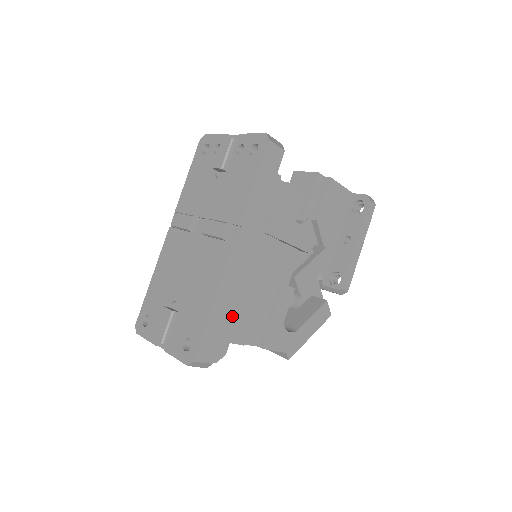
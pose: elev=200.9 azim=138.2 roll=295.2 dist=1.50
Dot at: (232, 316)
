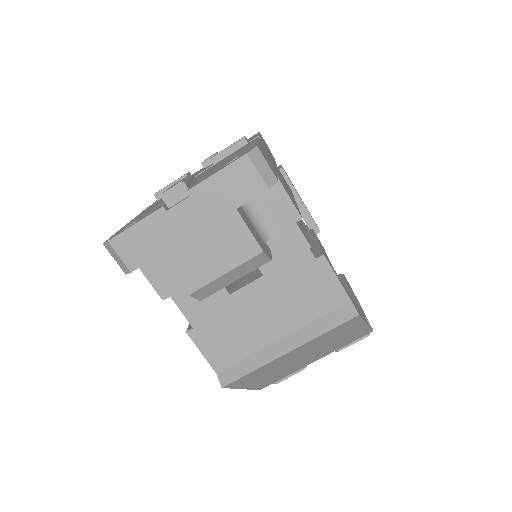
Dot at: occluded
